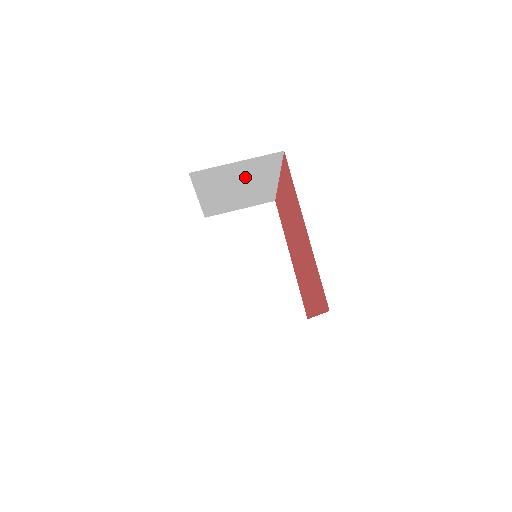
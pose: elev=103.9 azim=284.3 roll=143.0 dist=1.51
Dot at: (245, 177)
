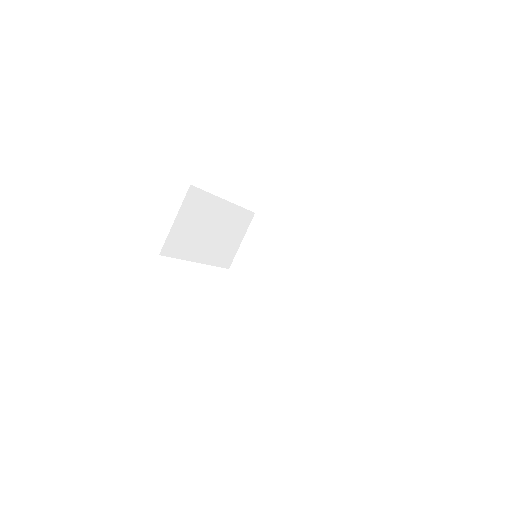
Dot at: (200, 222)
